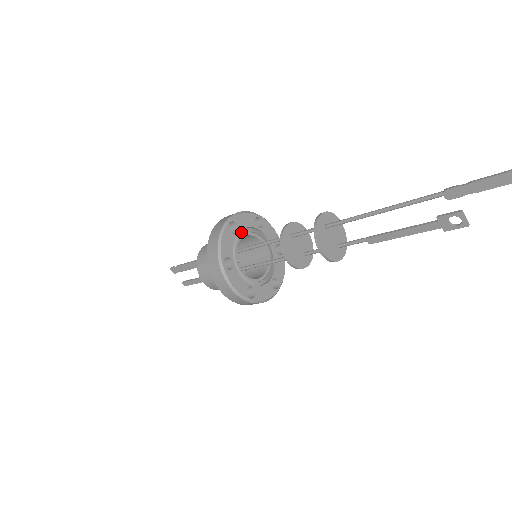
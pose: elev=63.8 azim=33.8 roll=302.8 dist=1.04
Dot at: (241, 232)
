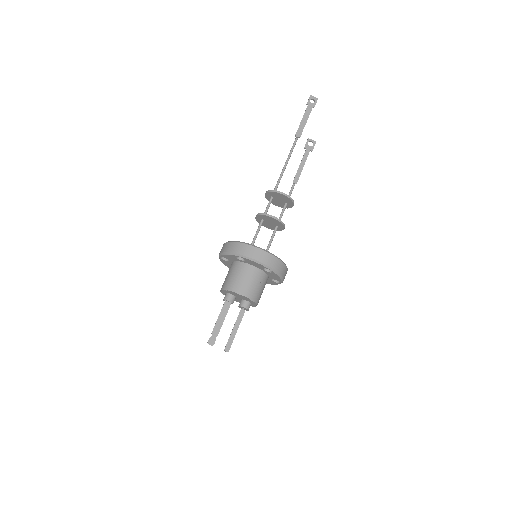
Dot at: occluded
